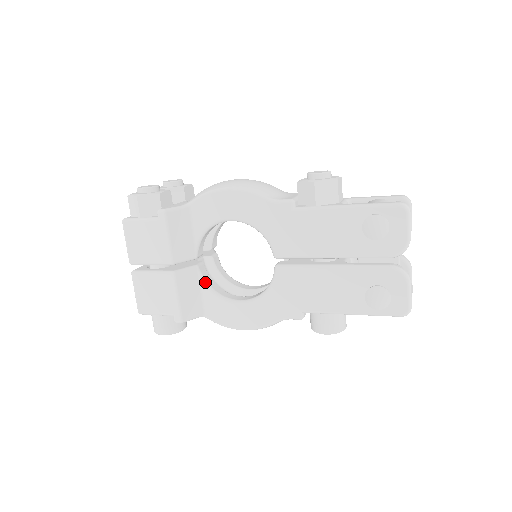
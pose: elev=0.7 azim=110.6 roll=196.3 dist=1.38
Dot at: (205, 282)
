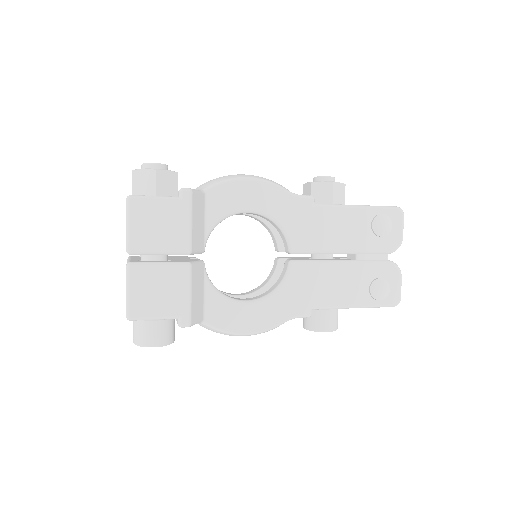
Dot at: (209, 280)
